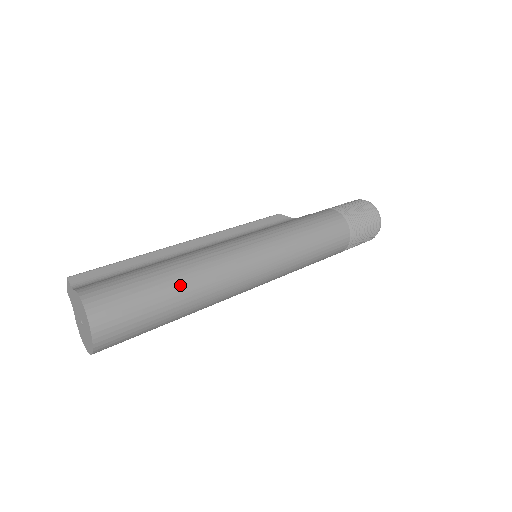
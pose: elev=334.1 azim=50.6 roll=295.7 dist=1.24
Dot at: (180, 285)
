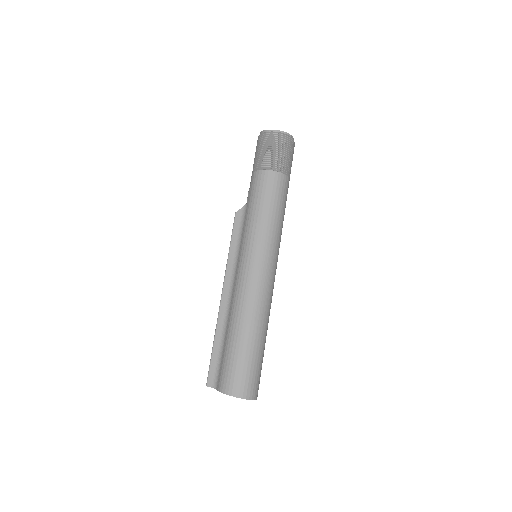
Dot at: (250, 333)
